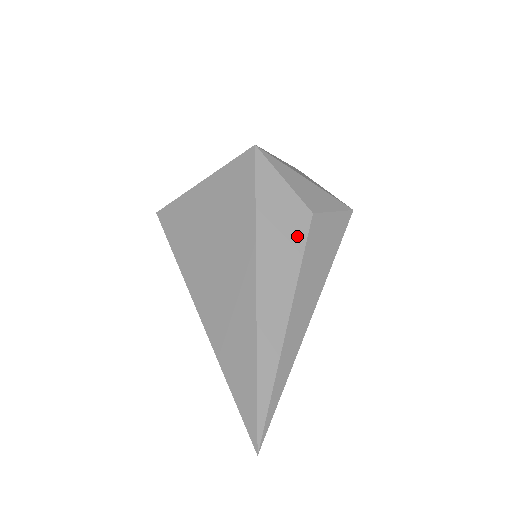
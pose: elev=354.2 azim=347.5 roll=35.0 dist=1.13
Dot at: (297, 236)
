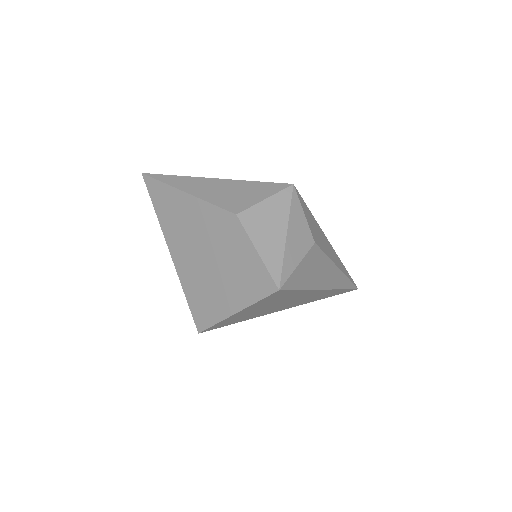
Dot at: (319, 258)
